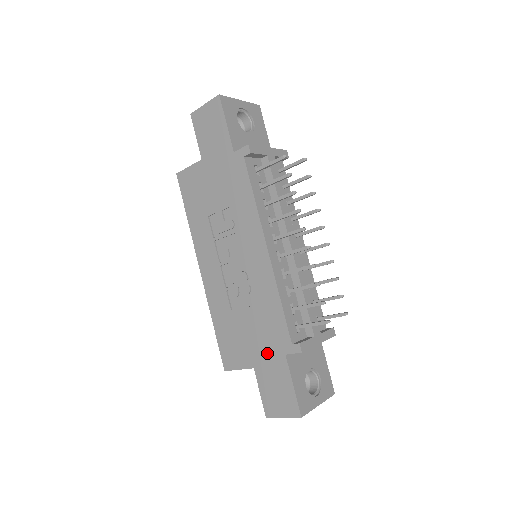
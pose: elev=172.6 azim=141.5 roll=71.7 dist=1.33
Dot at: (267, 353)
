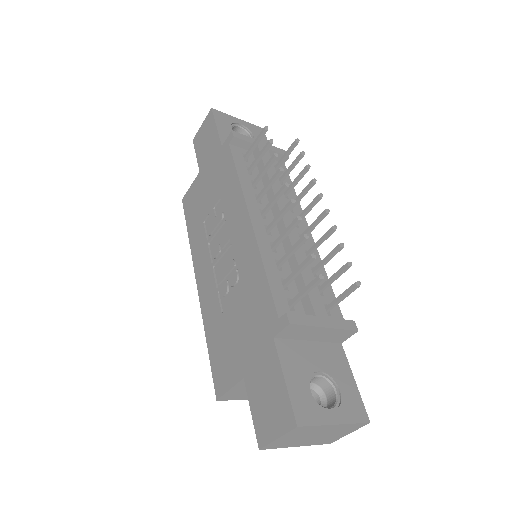
Dot at: (255, 347)
